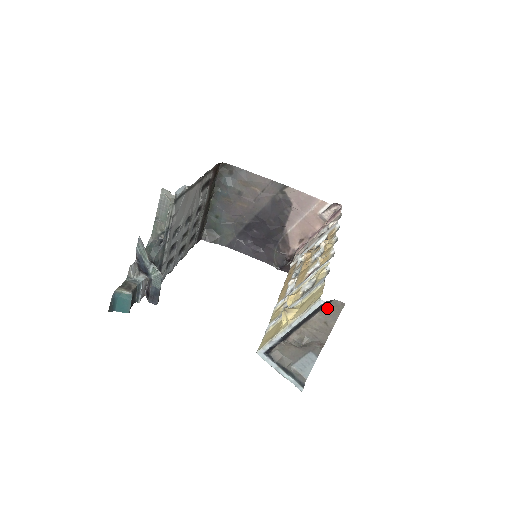
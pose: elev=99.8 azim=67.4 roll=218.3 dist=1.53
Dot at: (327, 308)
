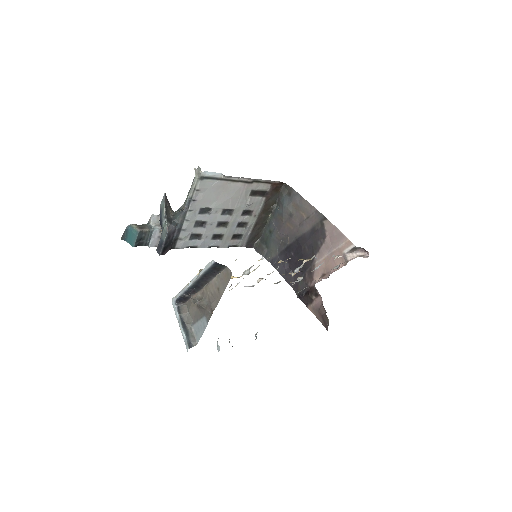
Dot at: (222, 274)
